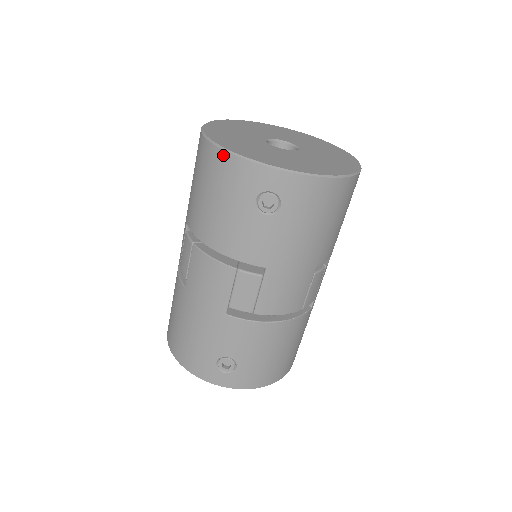
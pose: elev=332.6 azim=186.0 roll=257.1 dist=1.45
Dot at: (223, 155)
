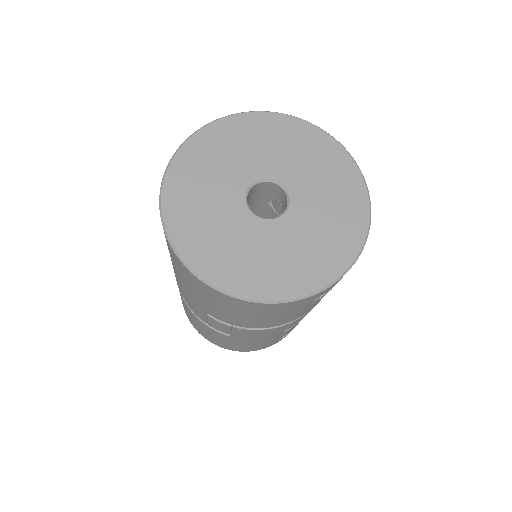
Dot at: (267, 305)
